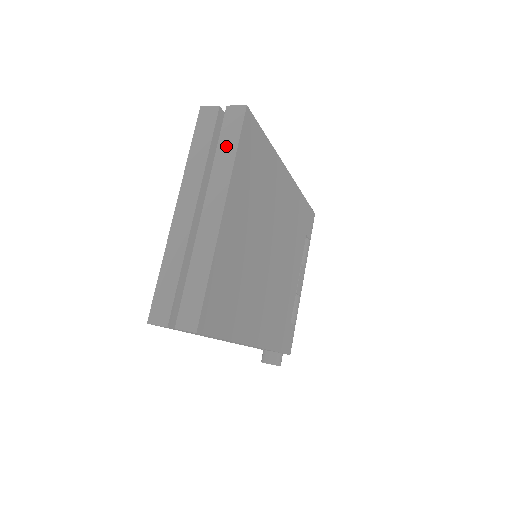
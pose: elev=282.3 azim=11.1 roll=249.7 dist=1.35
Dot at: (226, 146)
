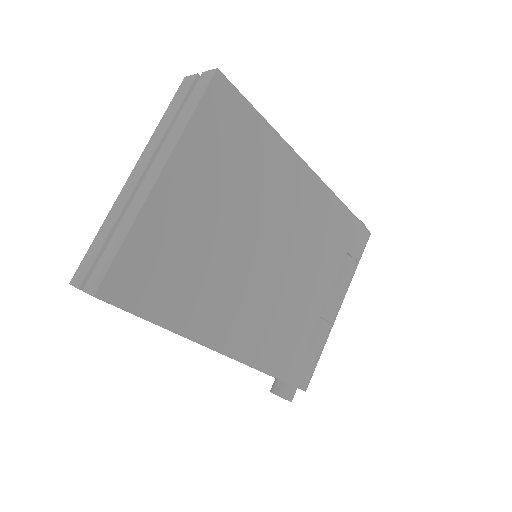
Dot at: (187, 110)
